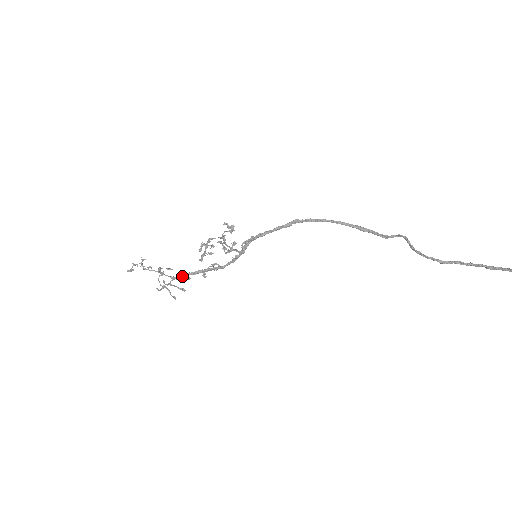
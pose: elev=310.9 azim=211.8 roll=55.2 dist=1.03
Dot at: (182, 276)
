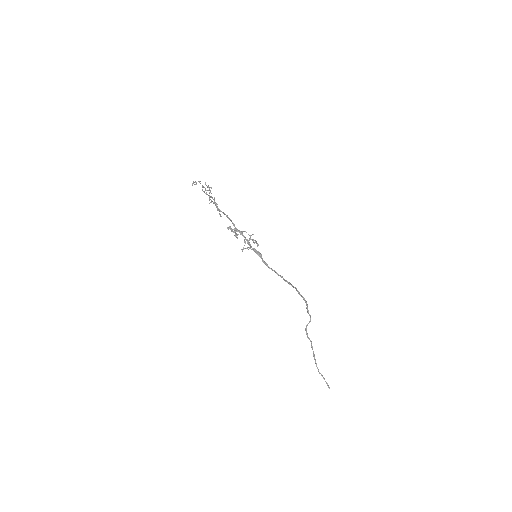
Dot at: occluded
